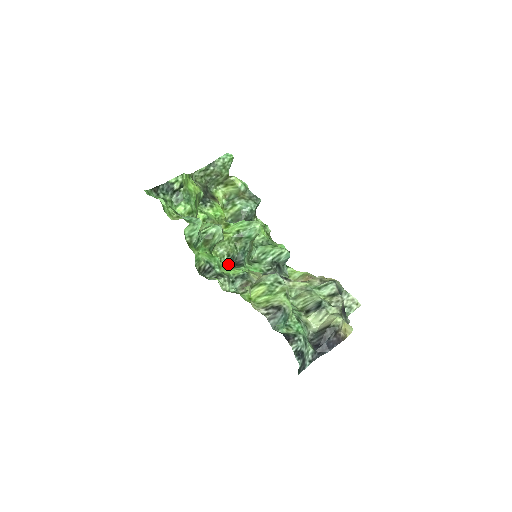
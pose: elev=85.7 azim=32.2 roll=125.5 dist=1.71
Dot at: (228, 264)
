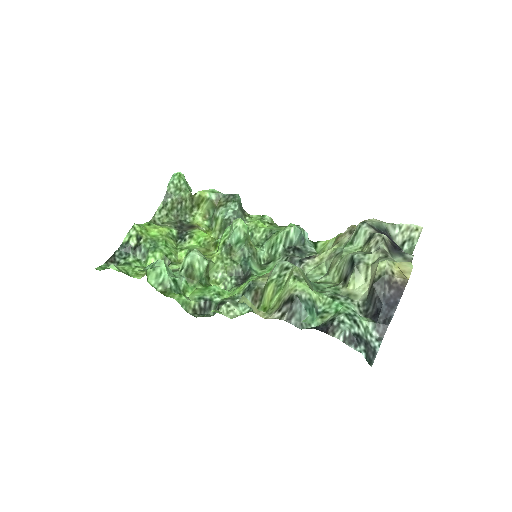
Dot at: (236, 284)
